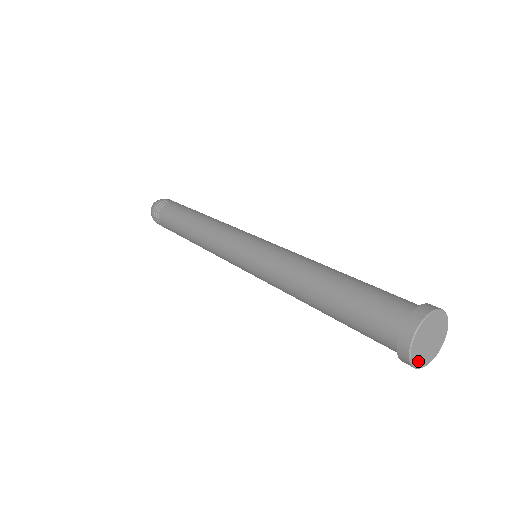
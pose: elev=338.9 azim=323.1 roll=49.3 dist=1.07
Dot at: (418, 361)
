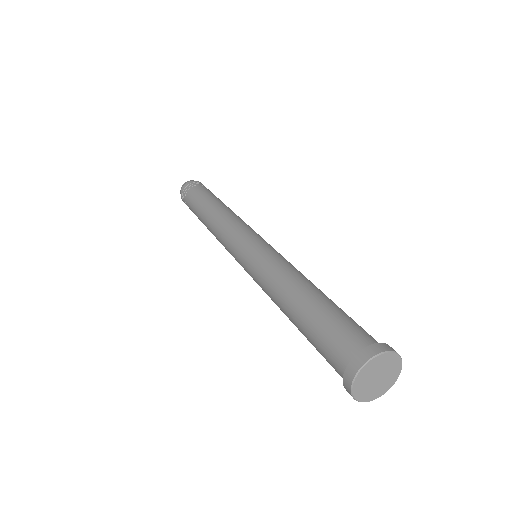
Dot at: (358, 385)
